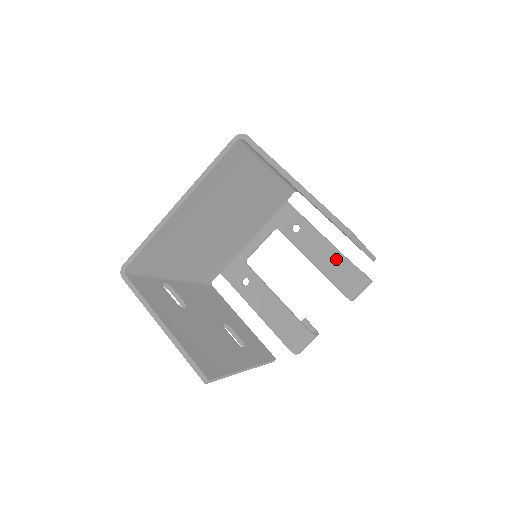
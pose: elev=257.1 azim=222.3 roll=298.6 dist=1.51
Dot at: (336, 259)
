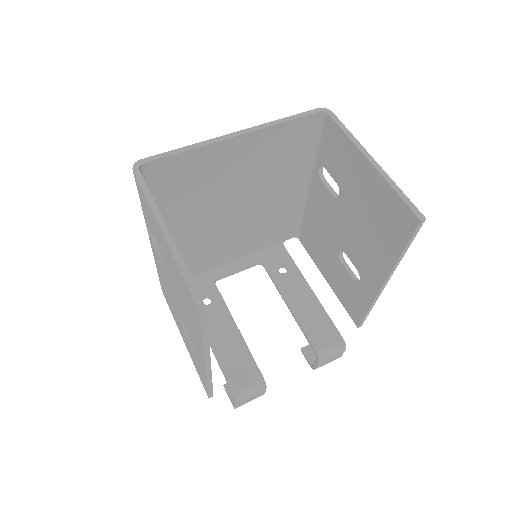
Dot at: (317, 313)
